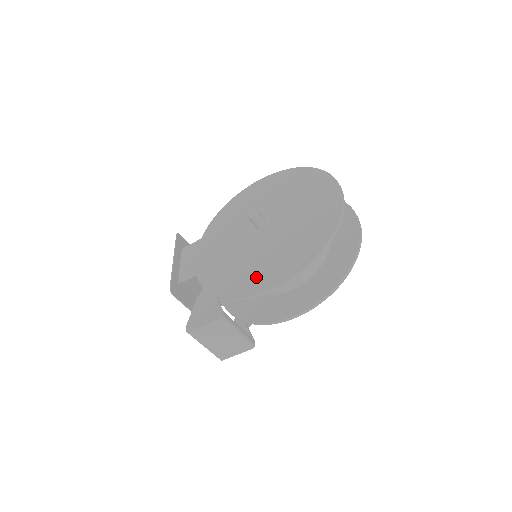
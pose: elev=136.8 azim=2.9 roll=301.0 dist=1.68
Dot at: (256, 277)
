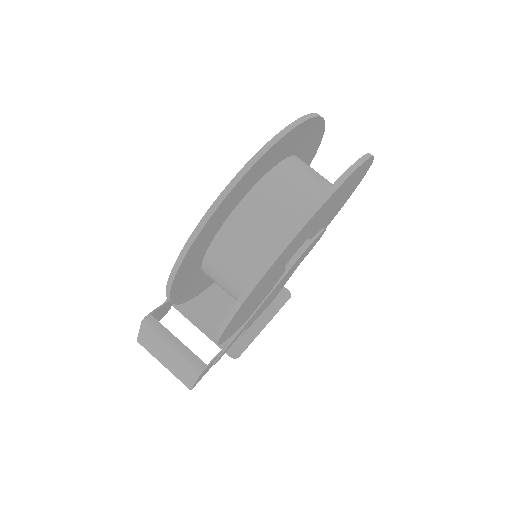
Dot at: occluded
